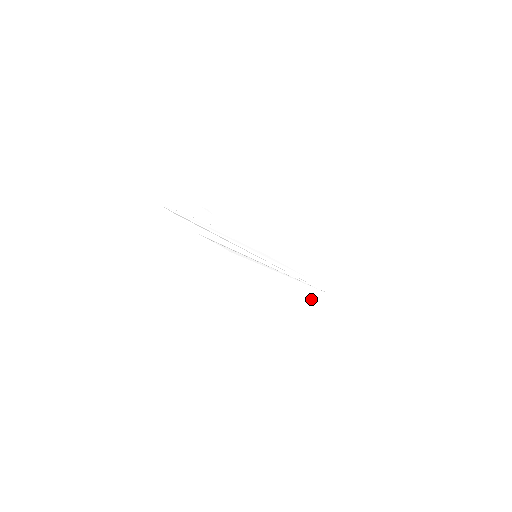
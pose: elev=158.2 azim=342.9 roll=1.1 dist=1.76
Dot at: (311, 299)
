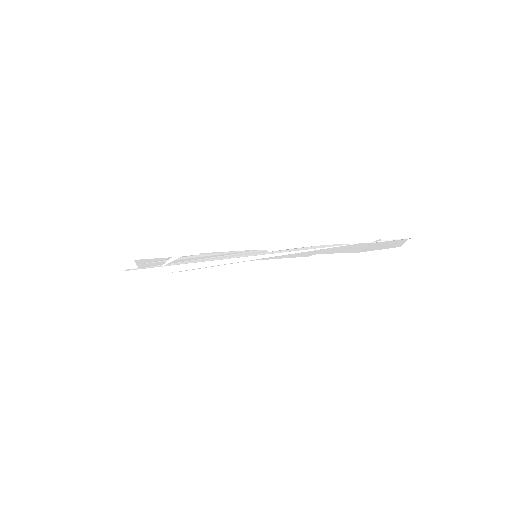
Dot at: (342, 252)
